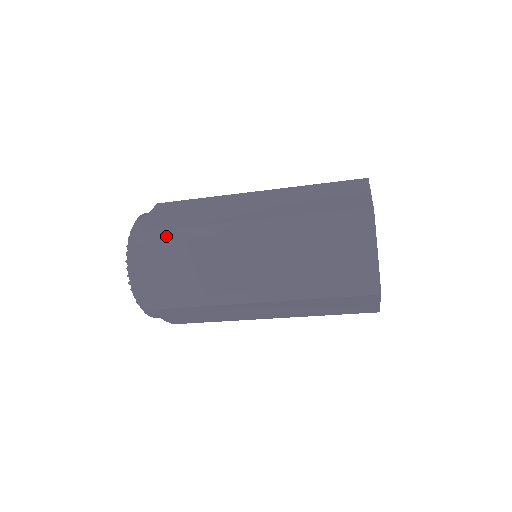
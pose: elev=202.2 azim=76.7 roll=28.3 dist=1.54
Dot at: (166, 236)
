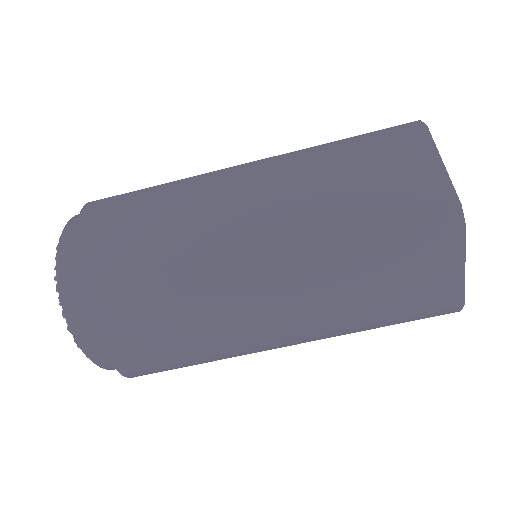
Dot at: (122, 198)
